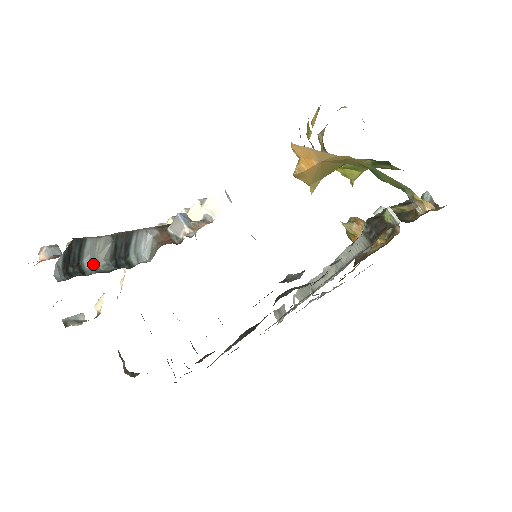
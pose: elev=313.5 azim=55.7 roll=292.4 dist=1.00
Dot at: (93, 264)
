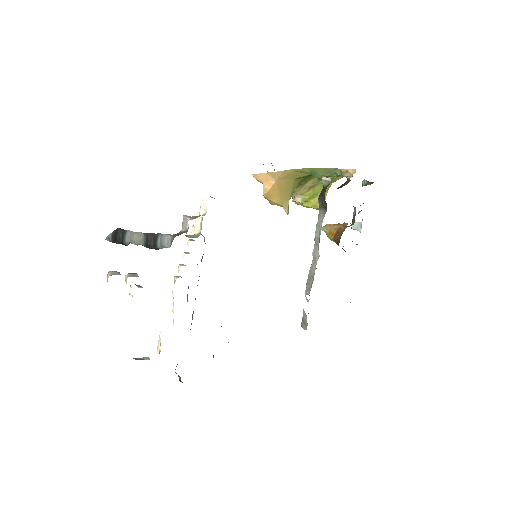
Dot at: occluded
